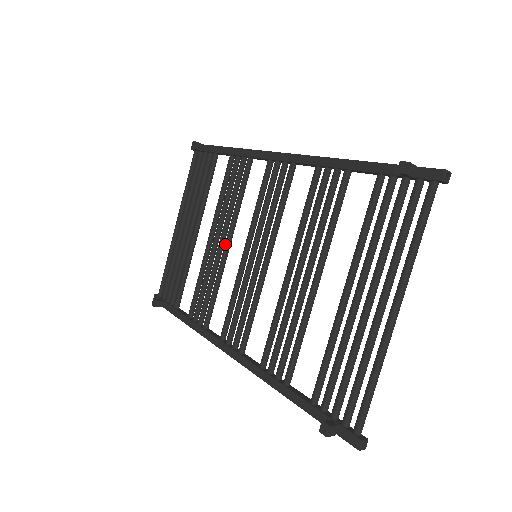
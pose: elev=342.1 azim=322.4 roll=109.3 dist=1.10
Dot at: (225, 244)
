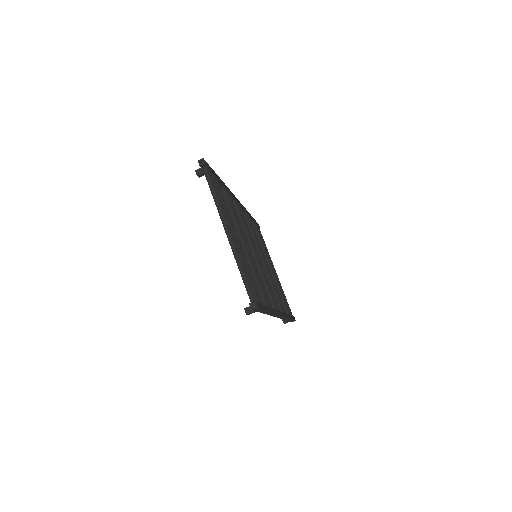
Dot at: occluded
